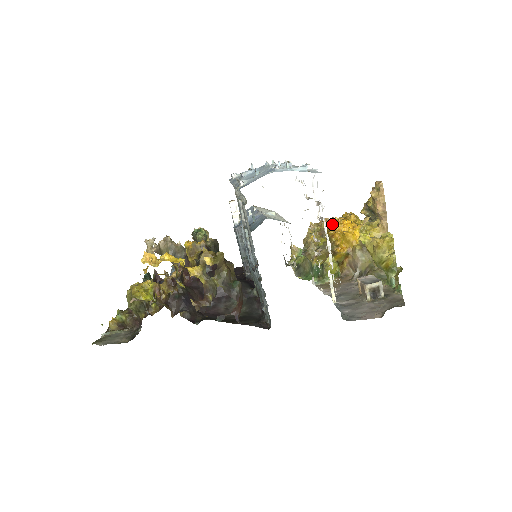
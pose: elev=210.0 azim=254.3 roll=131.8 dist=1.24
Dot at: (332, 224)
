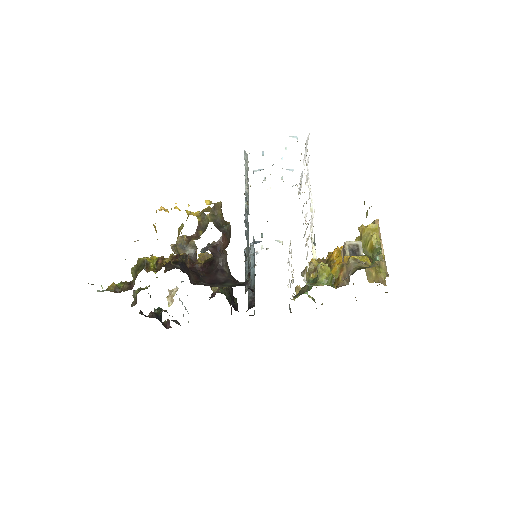
Dot at: occluded
